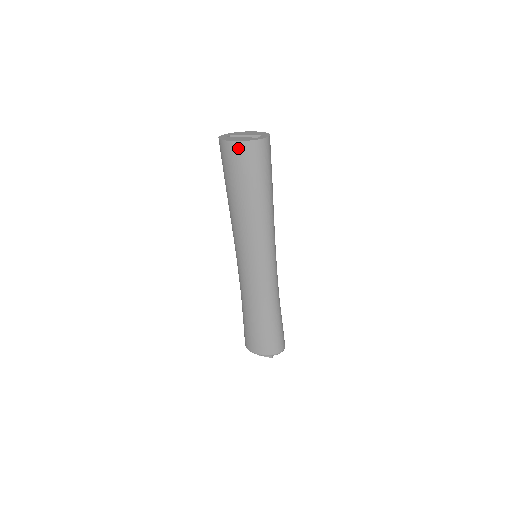
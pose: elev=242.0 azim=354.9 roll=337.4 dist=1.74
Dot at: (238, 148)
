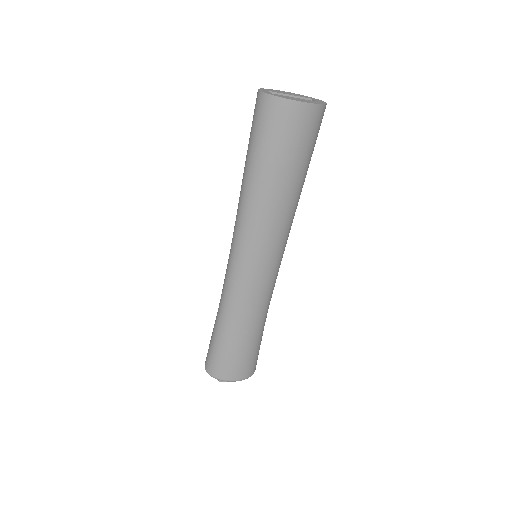
Dot at: (302, 112)
